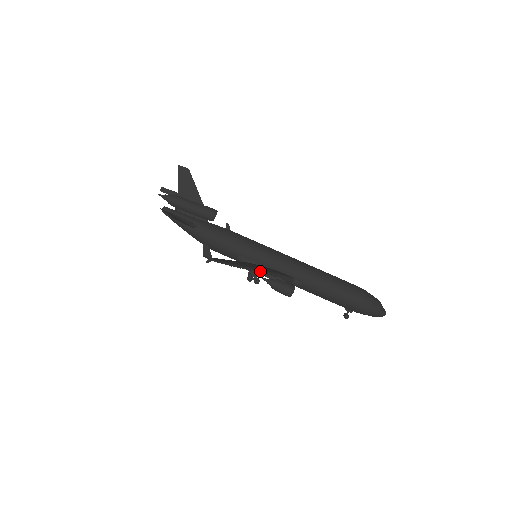
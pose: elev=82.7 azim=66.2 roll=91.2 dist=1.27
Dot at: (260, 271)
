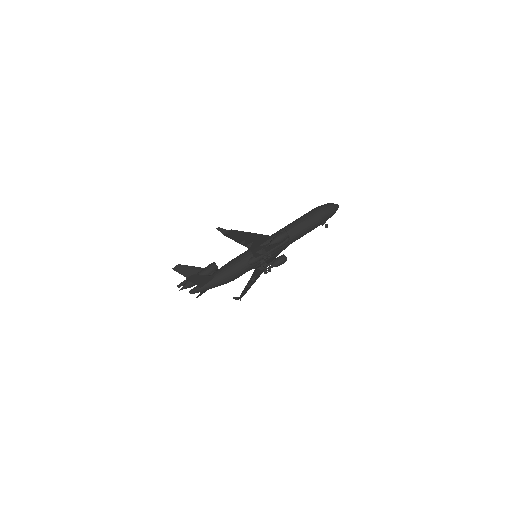
Dot at: (259, 234)
